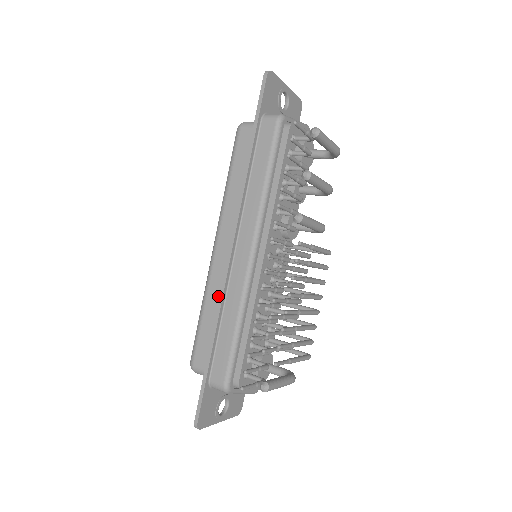
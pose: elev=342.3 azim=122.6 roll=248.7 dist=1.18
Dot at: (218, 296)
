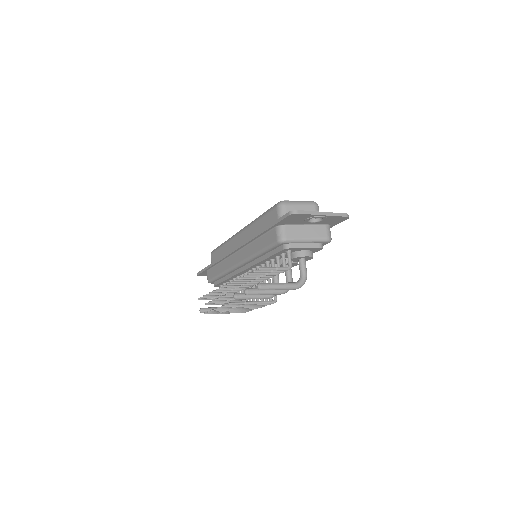
Dot at: (227, 252)
